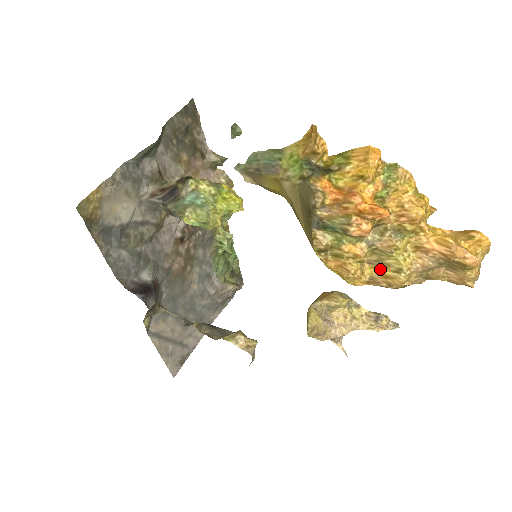
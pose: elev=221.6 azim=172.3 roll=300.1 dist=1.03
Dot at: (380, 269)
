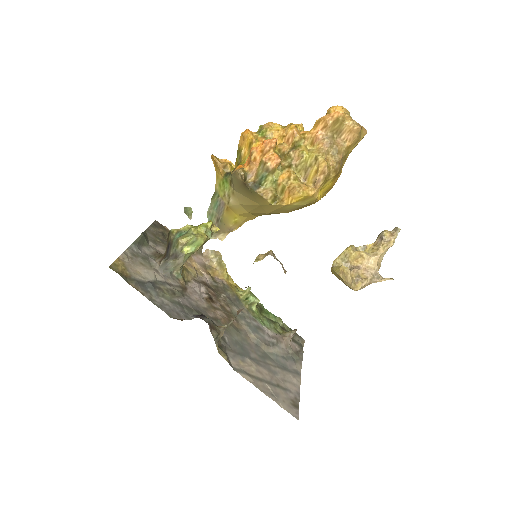
Dot at: (311, 173)
